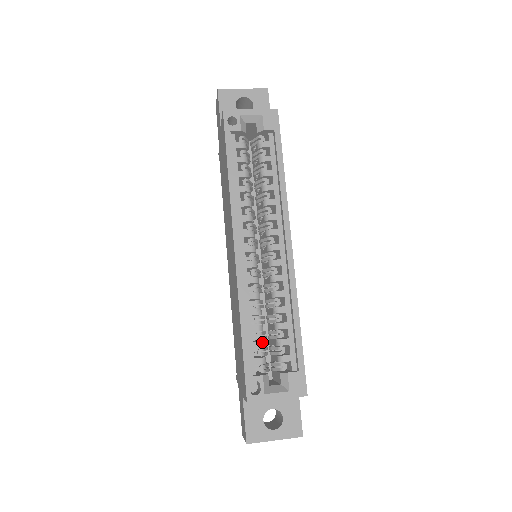
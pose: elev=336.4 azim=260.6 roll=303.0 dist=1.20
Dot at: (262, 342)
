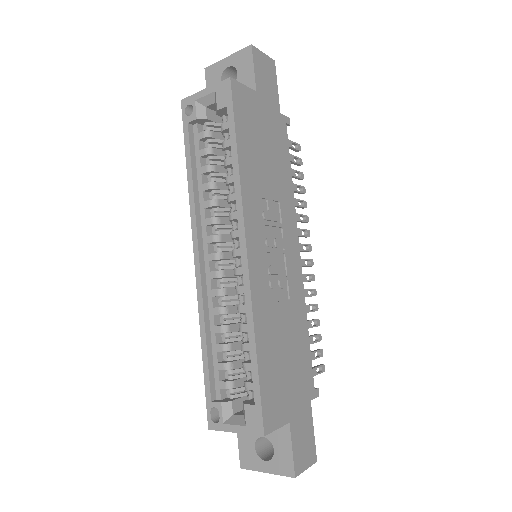
Dot at: (227, 364)
